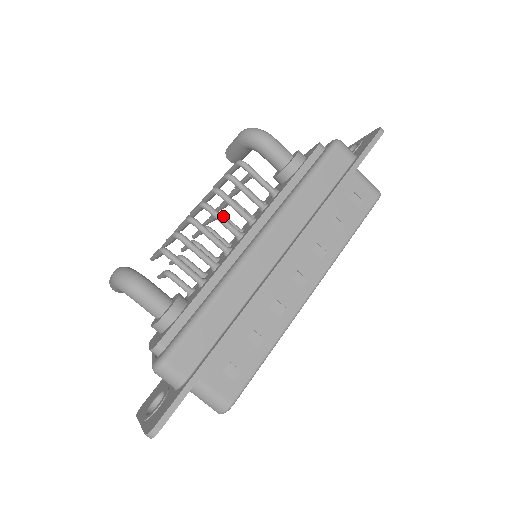
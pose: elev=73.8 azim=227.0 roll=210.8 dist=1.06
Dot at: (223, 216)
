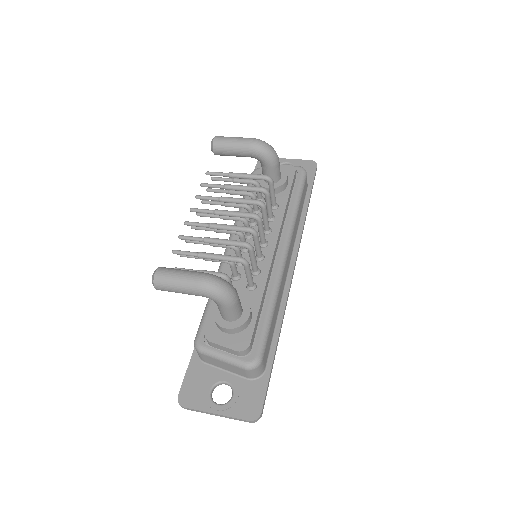
Dot at: (248, 222)
